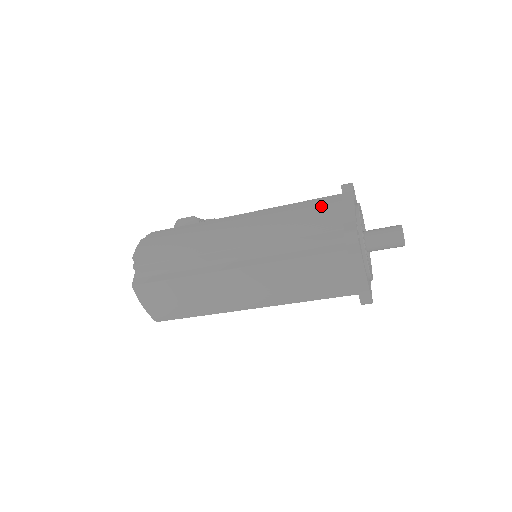
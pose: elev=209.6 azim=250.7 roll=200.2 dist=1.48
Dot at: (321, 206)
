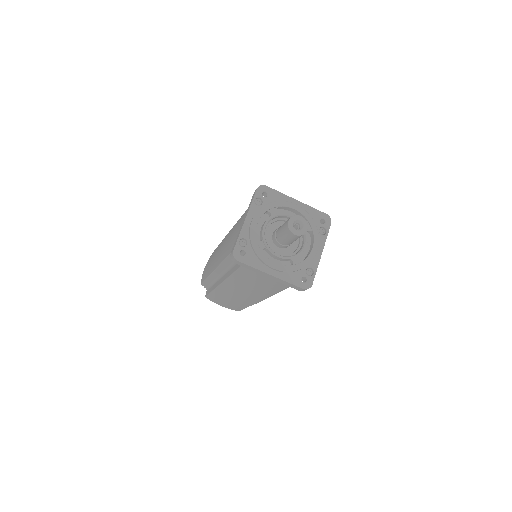
Dot at: (240, 221)
